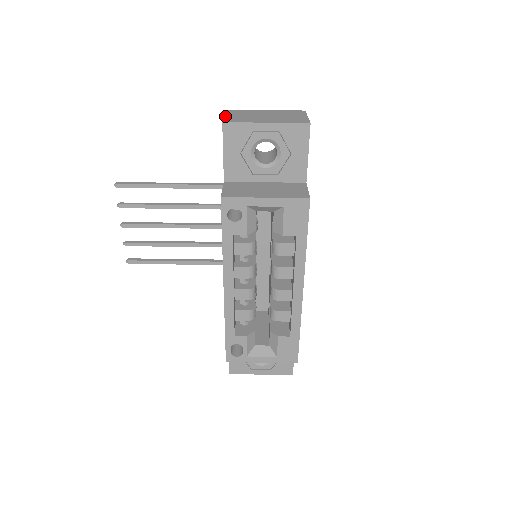
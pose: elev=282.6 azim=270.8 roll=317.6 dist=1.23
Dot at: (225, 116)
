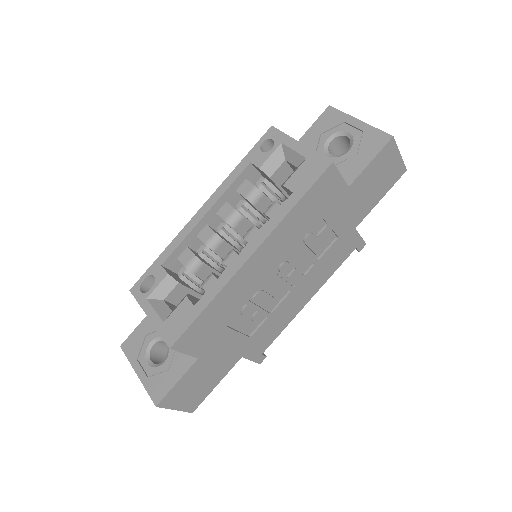
Dot at: occluded
